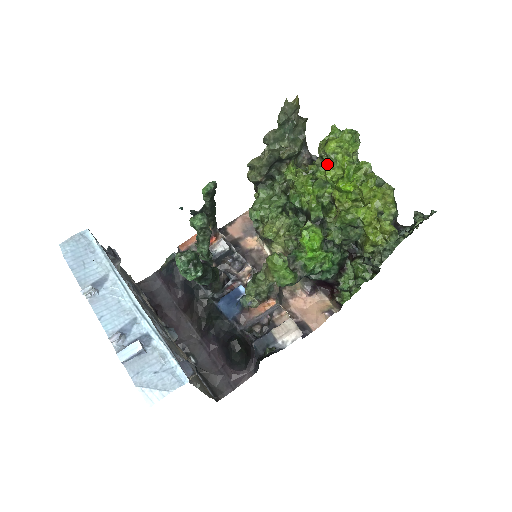
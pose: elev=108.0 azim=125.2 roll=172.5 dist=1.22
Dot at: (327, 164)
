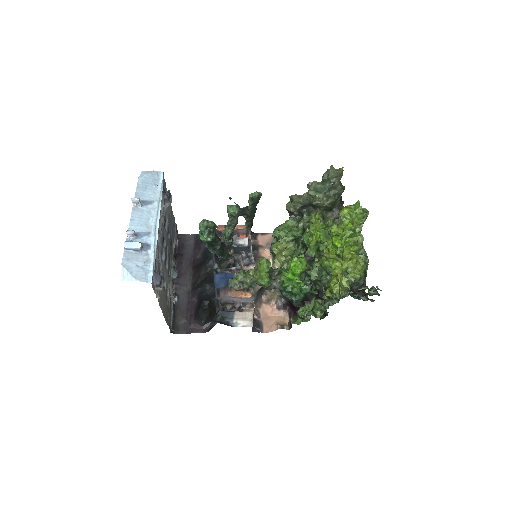
Dot at: occluded
